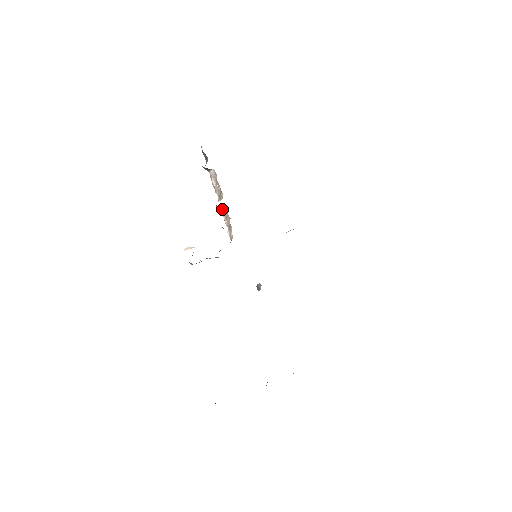
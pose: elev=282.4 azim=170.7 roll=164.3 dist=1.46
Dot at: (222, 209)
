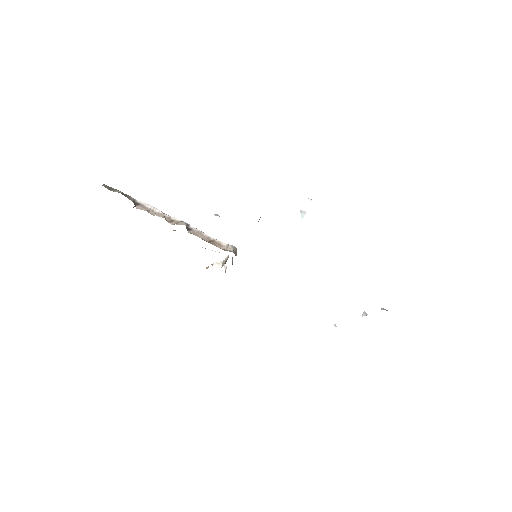
Dot at: (187, 228)
